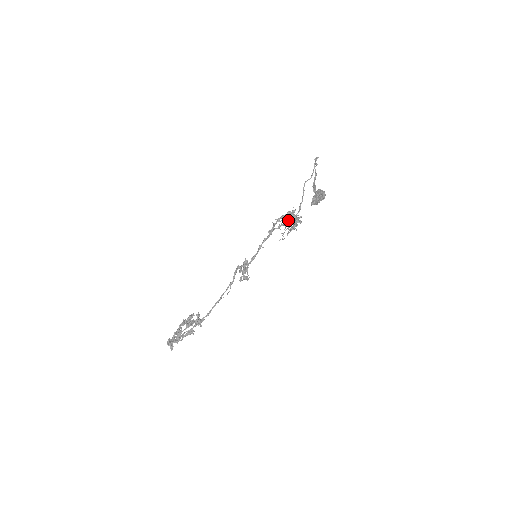
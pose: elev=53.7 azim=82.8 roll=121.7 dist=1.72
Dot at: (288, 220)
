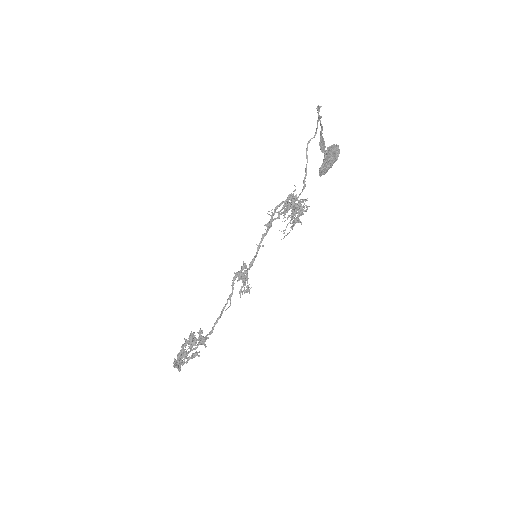
Dot at: occluded
